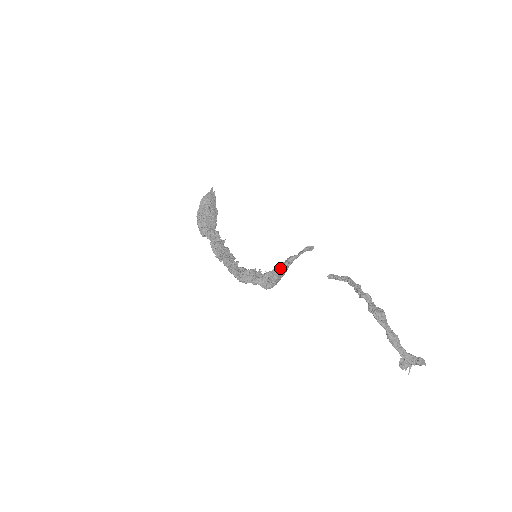
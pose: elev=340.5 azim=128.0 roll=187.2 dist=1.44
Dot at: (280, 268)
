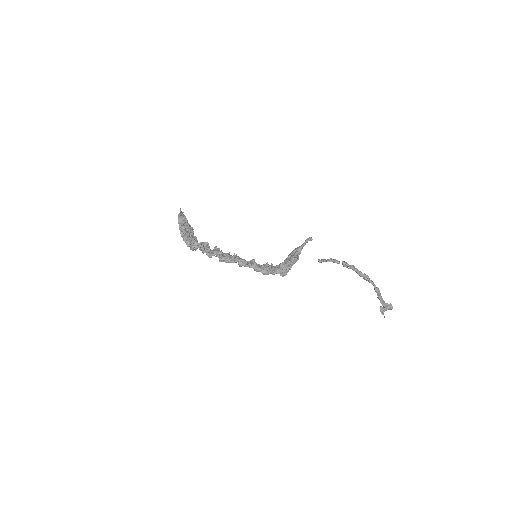
Dot at: (295, 257)
